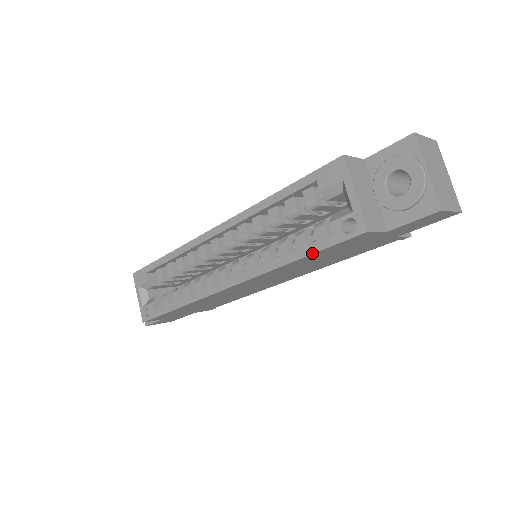
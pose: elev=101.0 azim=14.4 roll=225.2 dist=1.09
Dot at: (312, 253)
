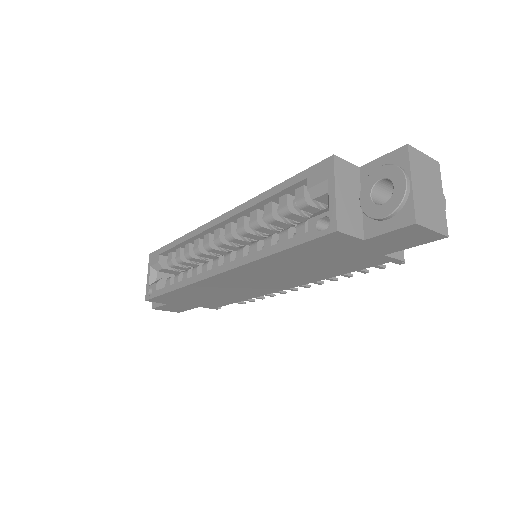
Dot at: (287, 248)
